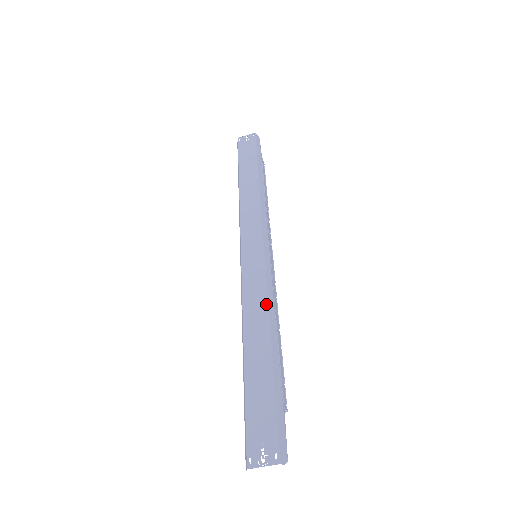
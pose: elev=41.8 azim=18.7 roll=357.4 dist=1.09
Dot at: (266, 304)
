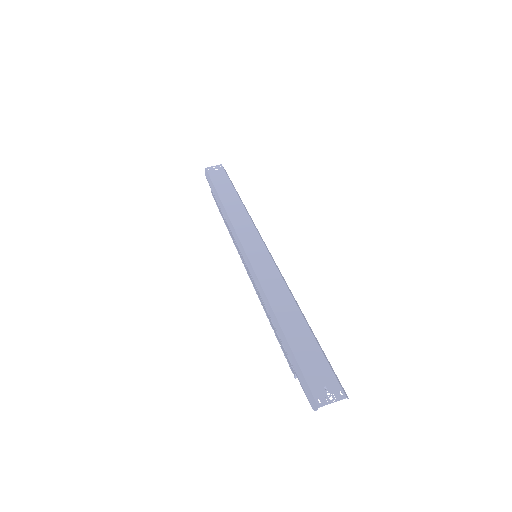
Dot at: (285, 287)
